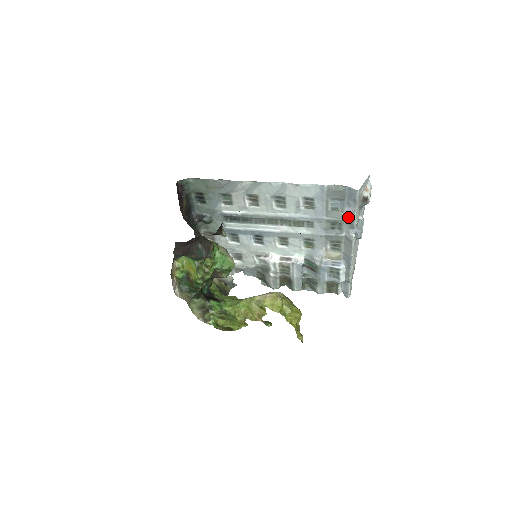
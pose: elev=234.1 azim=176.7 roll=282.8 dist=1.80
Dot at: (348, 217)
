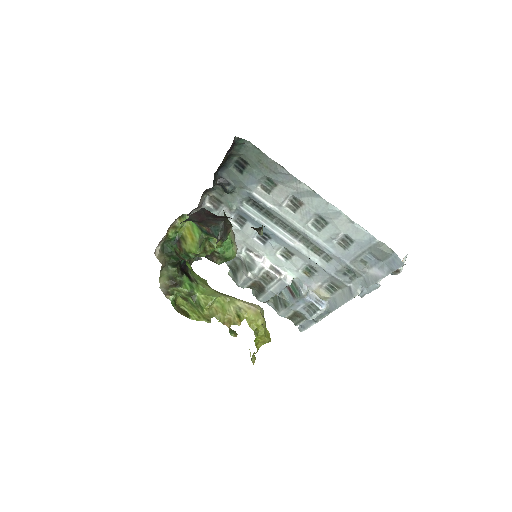
Dot at: (370, 276)
